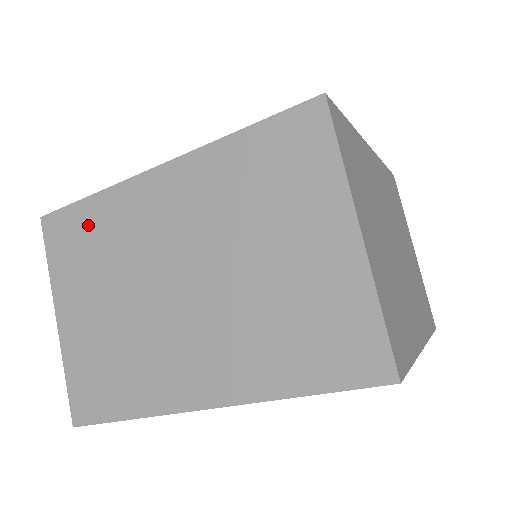
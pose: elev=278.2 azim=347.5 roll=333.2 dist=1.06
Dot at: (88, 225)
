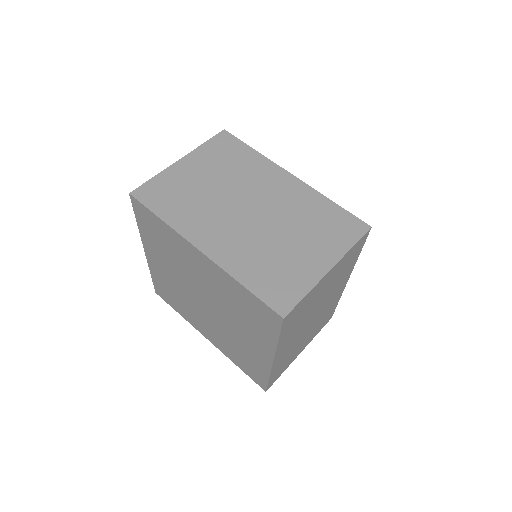
Dot at: occluded
